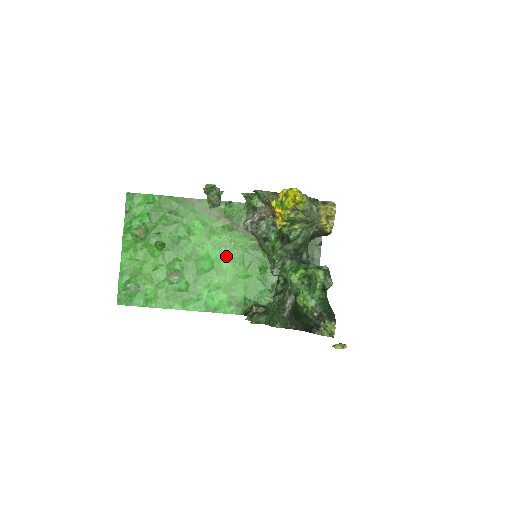
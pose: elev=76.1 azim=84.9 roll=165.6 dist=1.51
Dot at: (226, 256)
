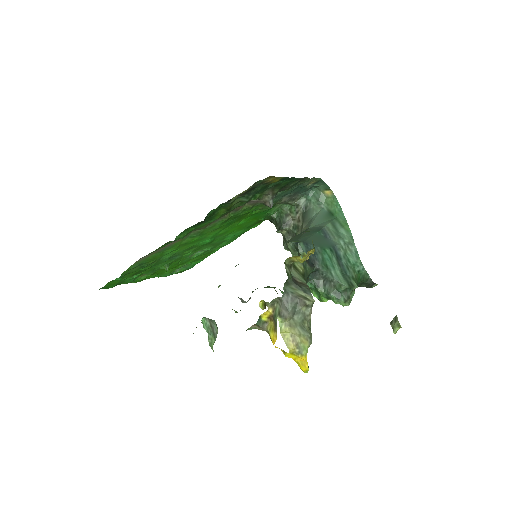
Dot at: (216, 233)
